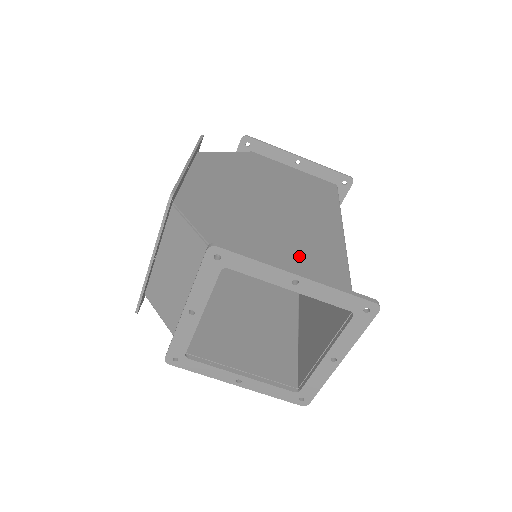
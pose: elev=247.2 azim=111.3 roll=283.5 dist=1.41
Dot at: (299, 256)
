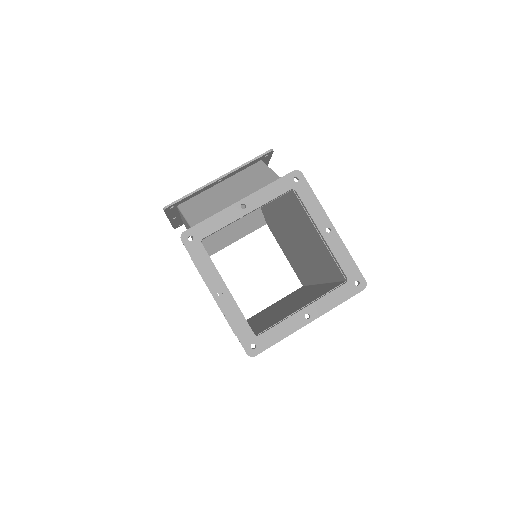
Dot at: (314, 245)
